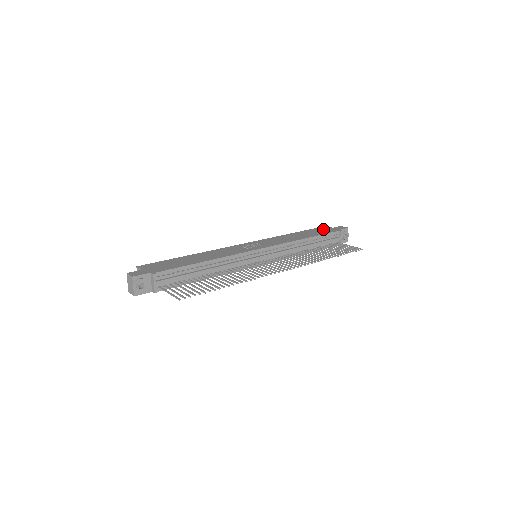
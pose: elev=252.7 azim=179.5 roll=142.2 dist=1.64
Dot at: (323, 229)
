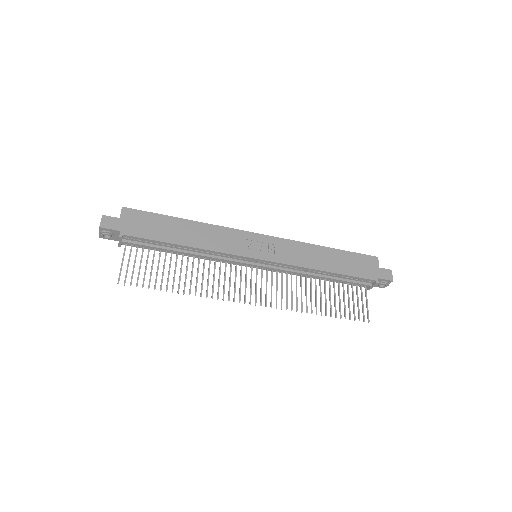
Dot at: (365, 263)
